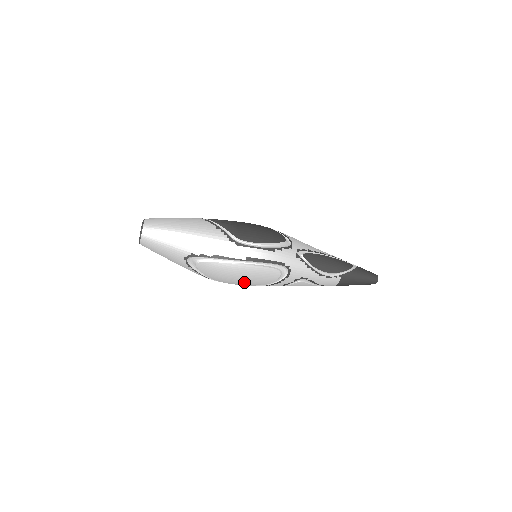
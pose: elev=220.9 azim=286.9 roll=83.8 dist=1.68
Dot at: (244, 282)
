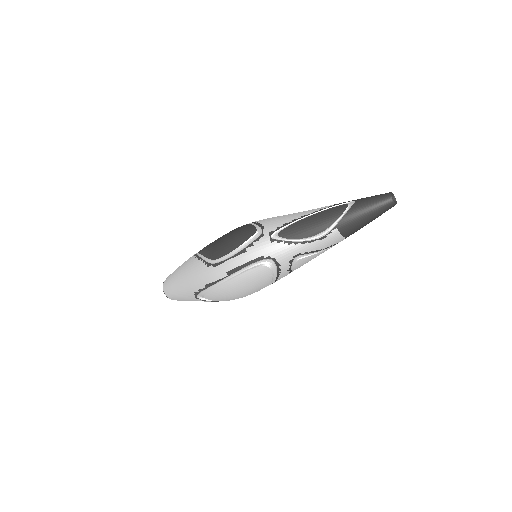
Dot at: (251, 290)
